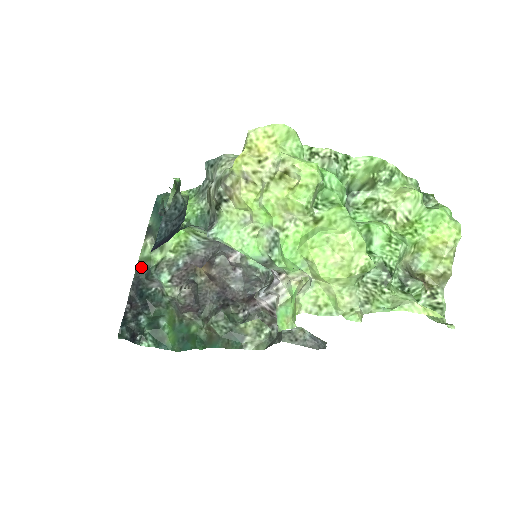
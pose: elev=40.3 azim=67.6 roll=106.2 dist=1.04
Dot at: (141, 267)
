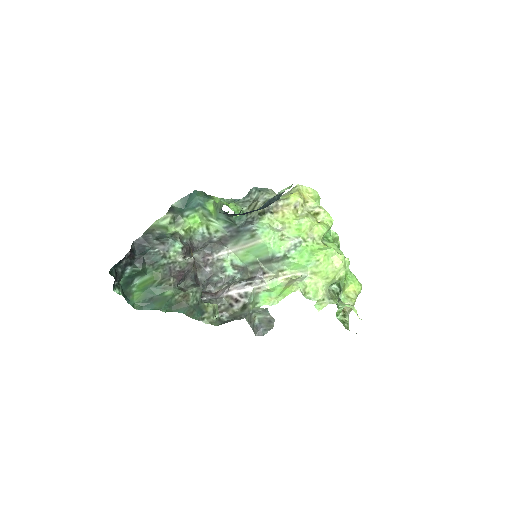
Dot at: (154, 230)
